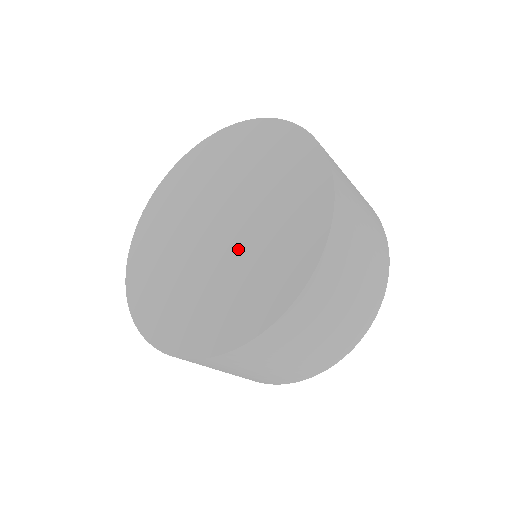
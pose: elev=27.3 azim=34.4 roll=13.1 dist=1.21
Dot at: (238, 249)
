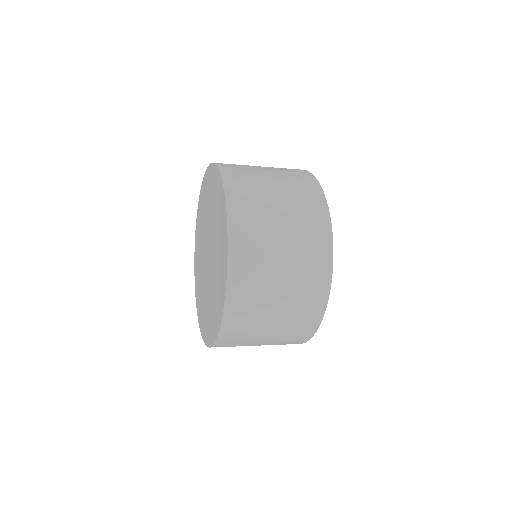
Dot at: (211, 280)
